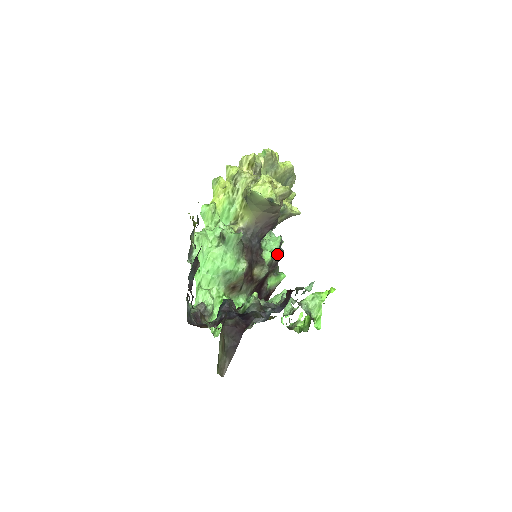
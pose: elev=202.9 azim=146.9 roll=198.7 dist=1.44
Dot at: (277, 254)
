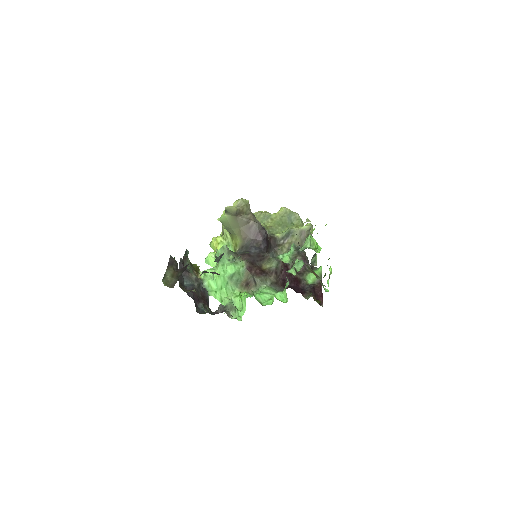
Dot at: (296, 255)
